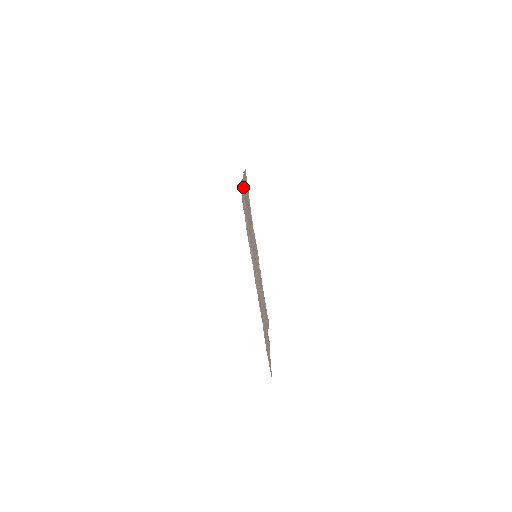
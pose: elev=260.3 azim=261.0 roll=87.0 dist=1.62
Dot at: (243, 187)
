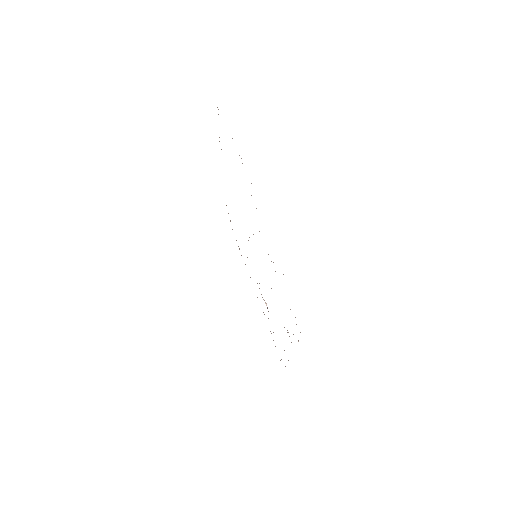
Dot at: occluded
